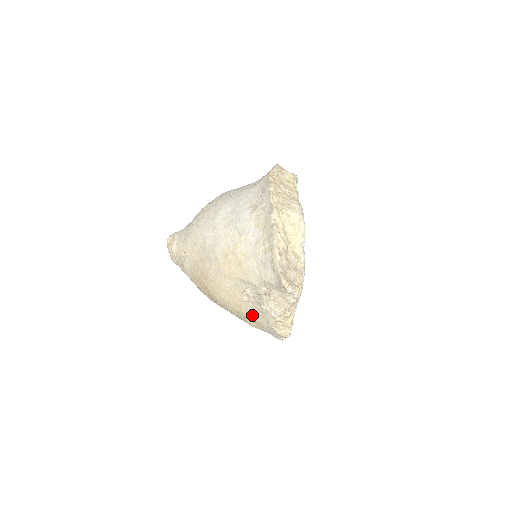
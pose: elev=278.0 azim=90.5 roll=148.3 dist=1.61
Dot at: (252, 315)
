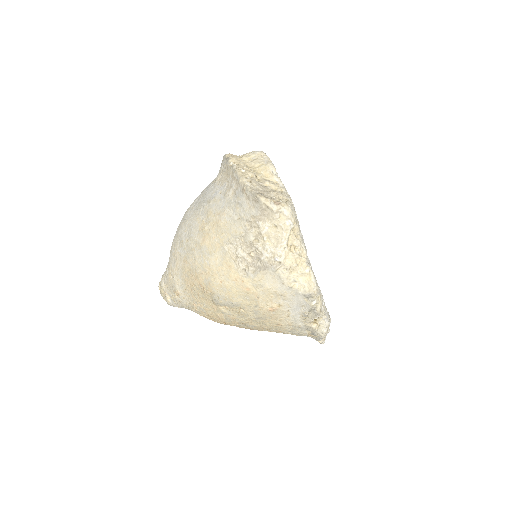
Dot at: (260, 283)
